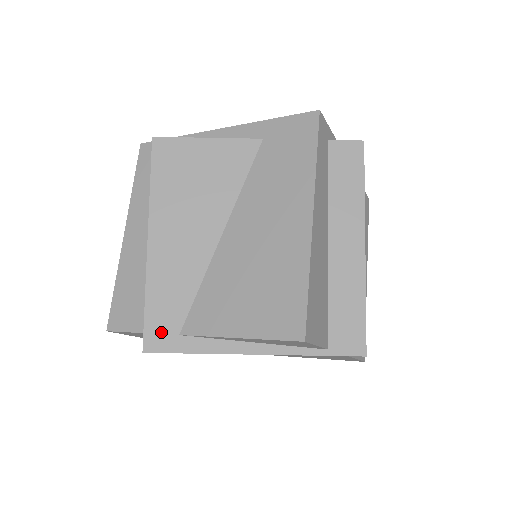
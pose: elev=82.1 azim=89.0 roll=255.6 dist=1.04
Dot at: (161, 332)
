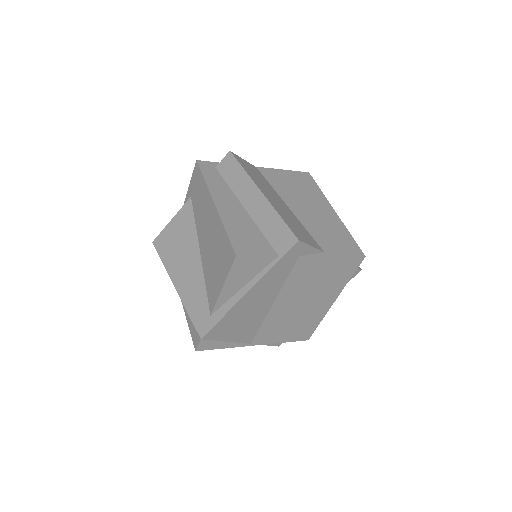
Dot at: (203, 322)
